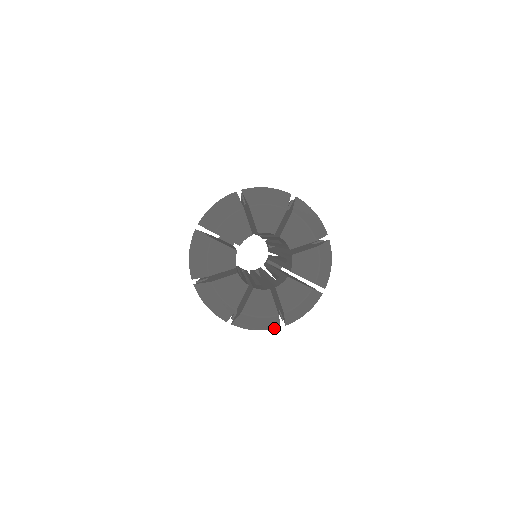
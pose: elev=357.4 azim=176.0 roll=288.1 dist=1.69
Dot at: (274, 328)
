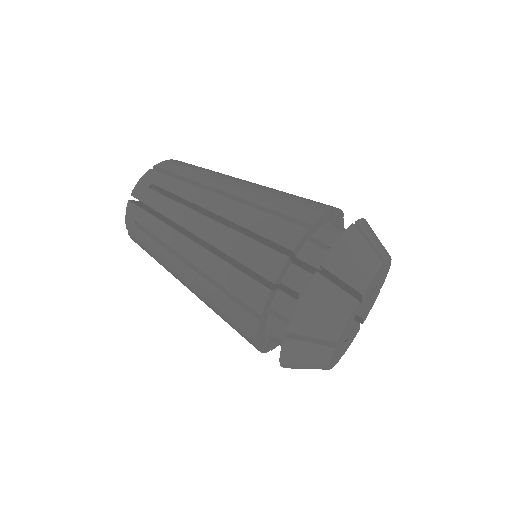
Dot at: occluded
